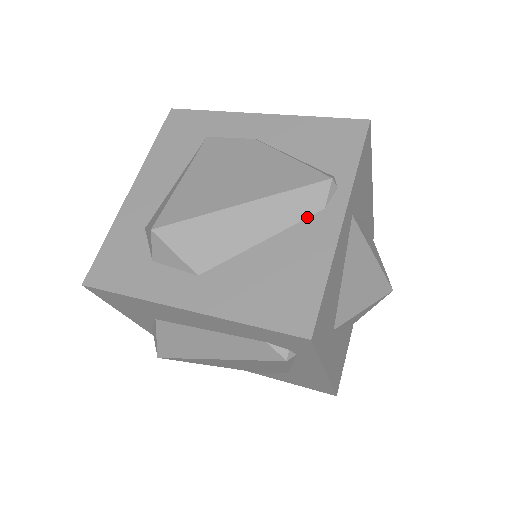
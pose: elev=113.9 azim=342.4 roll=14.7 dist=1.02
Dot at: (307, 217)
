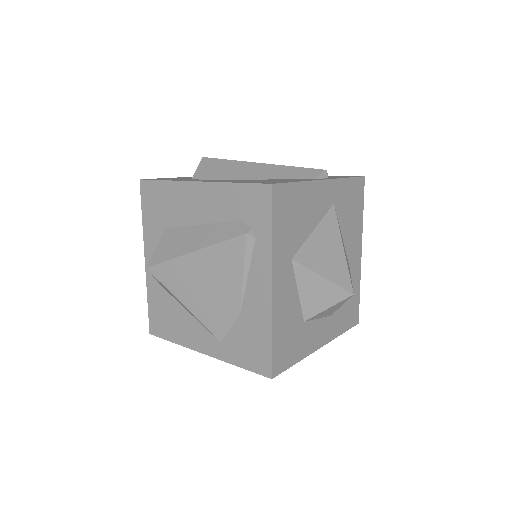
Dot at: occluded
